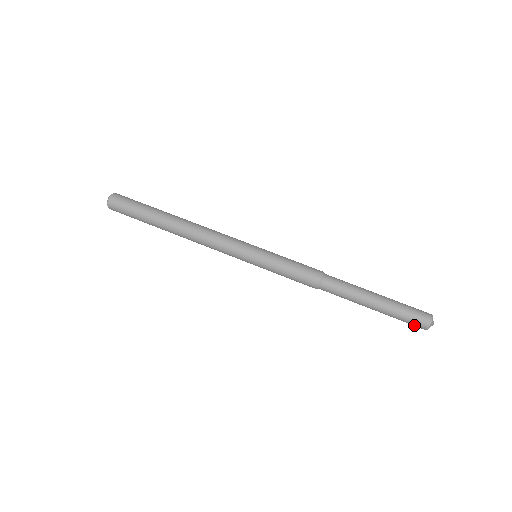
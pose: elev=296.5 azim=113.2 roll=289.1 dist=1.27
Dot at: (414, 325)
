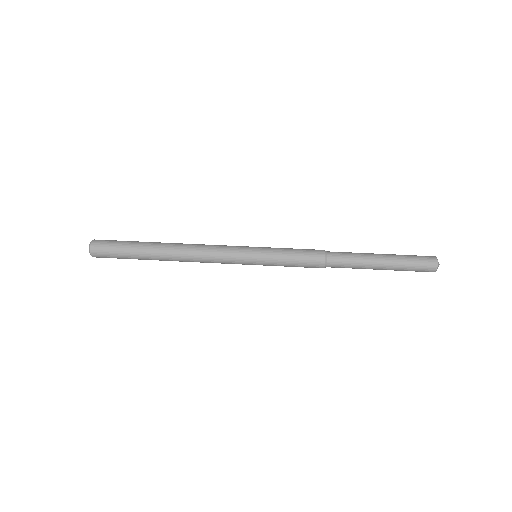
Dot at: (423, 271)
